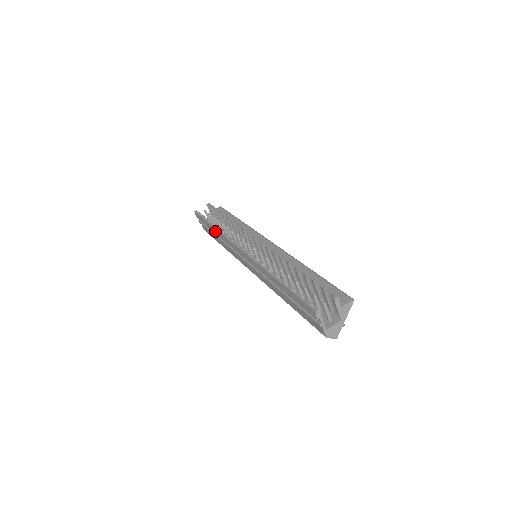
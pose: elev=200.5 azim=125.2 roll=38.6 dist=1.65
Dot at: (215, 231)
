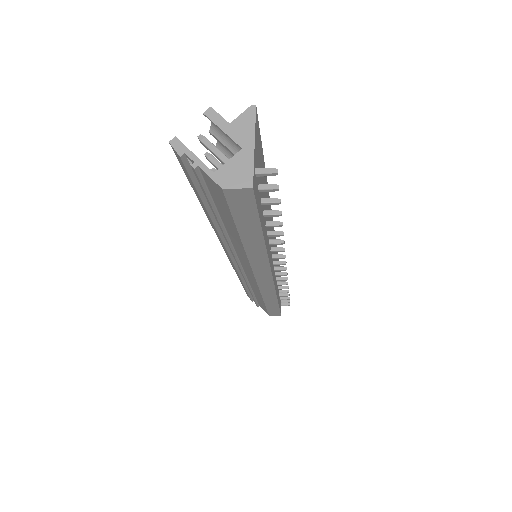
Dot at: occluded
